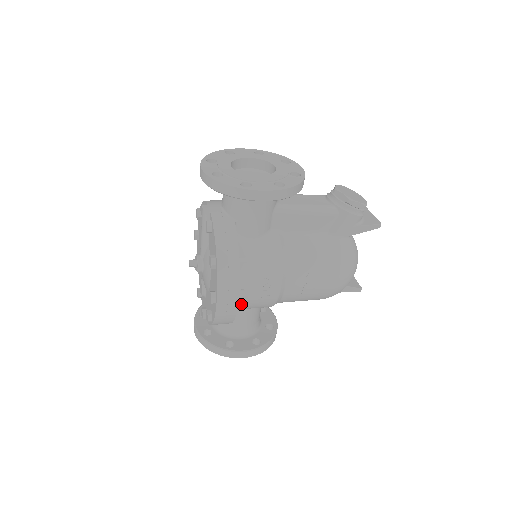
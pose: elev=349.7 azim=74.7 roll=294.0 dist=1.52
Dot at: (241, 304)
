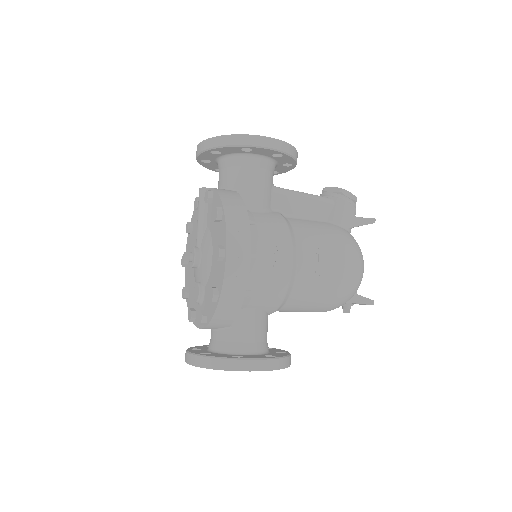
Dot at: (250, 279)
